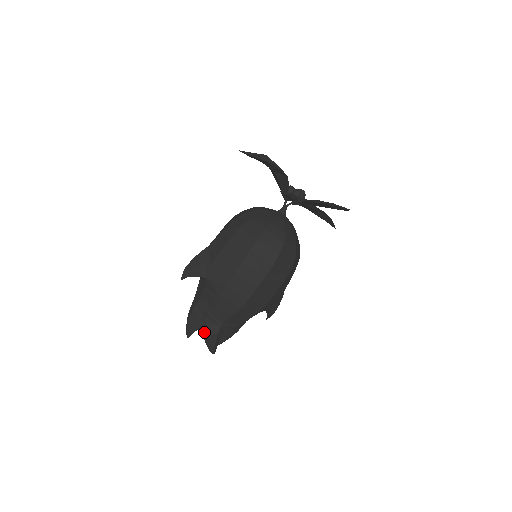
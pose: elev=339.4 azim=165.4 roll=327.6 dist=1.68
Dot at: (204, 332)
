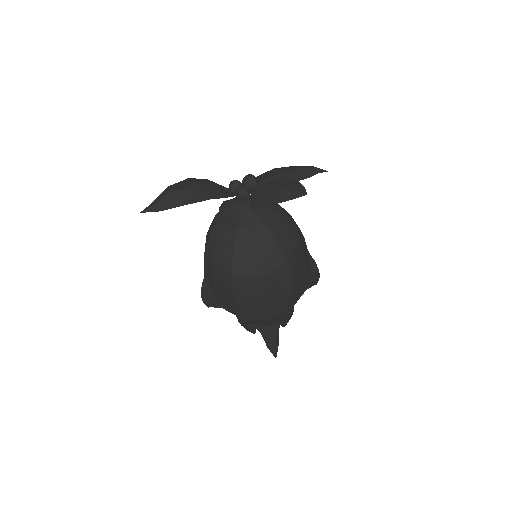
Dot at: occluded
